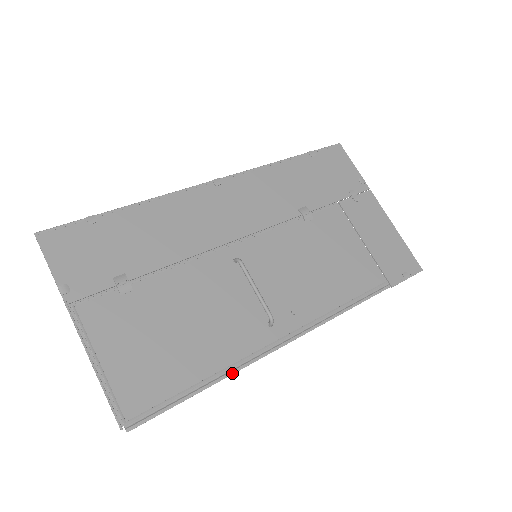
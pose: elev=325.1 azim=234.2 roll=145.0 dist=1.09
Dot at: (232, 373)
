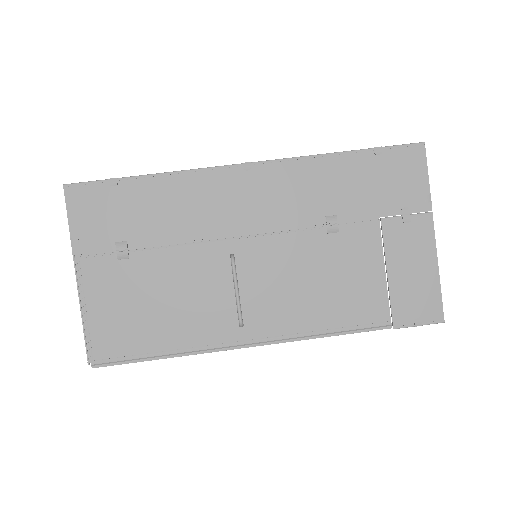
Dot at: (189, 354)
